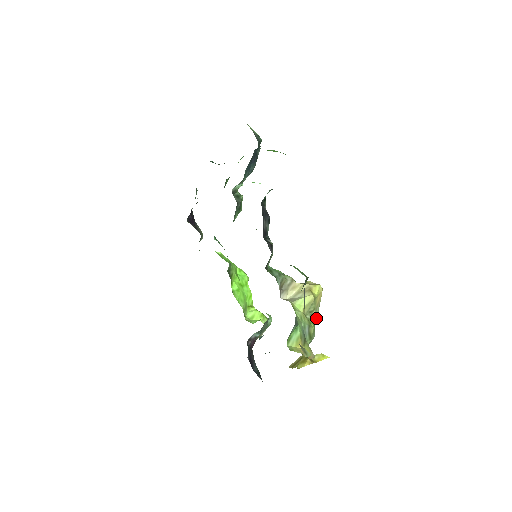
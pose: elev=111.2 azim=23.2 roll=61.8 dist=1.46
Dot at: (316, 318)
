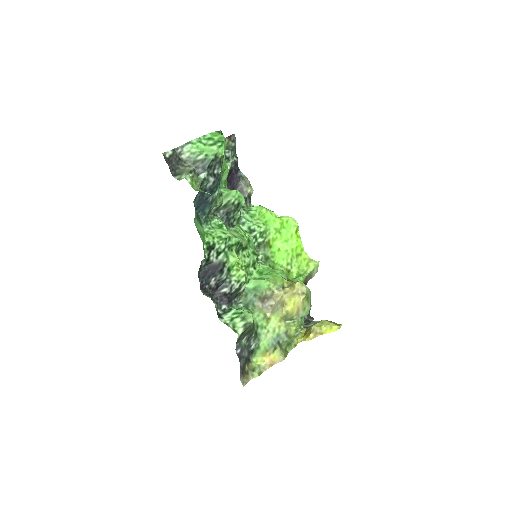
Dot at: (303, 316)
